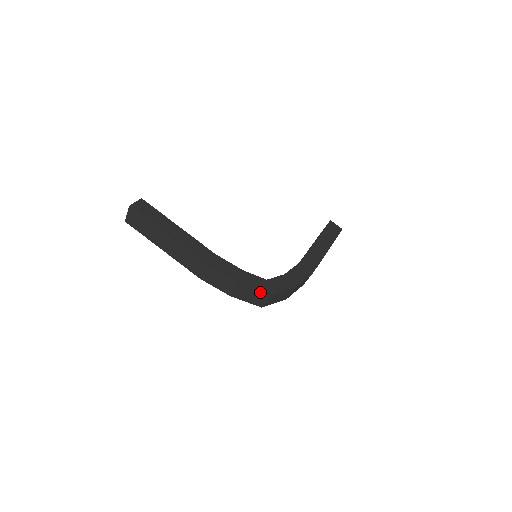
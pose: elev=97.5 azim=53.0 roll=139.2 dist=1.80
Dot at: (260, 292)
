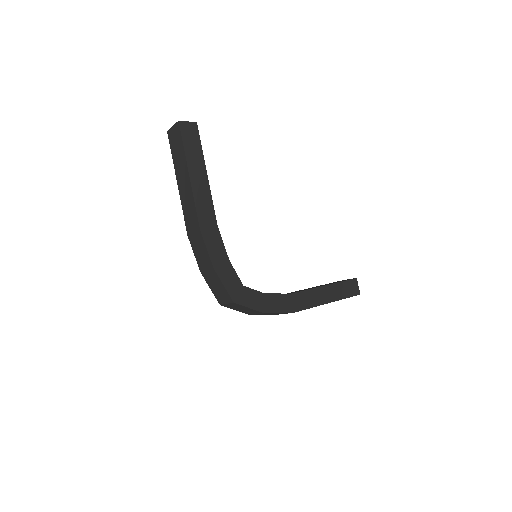
Dot at: (227, 292)
